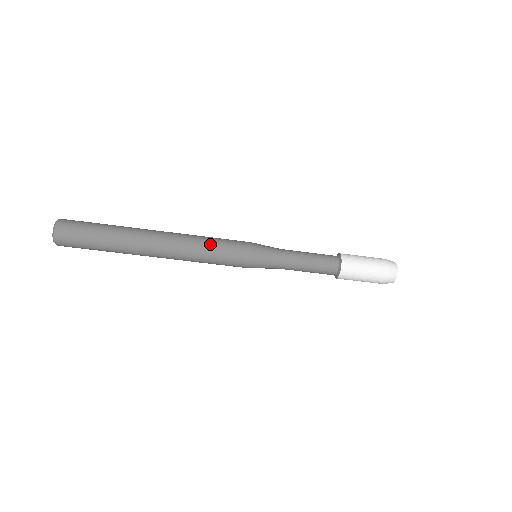
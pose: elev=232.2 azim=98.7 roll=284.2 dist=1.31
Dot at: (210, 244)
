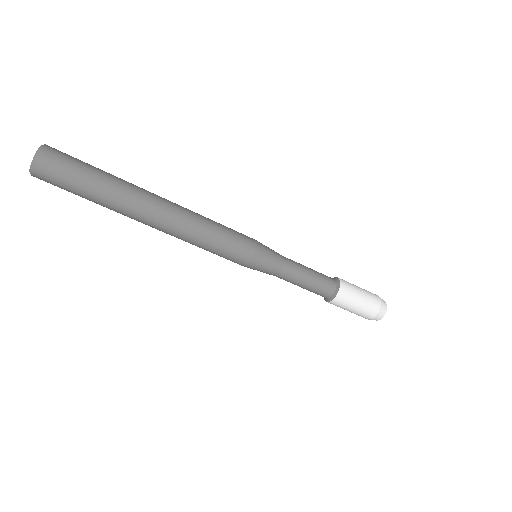
Dot at: (216, 227)
